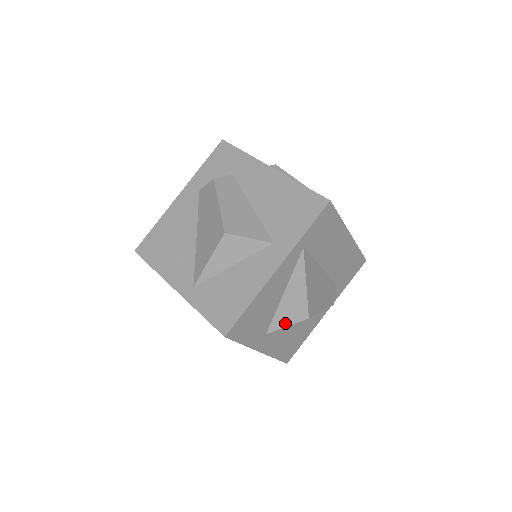
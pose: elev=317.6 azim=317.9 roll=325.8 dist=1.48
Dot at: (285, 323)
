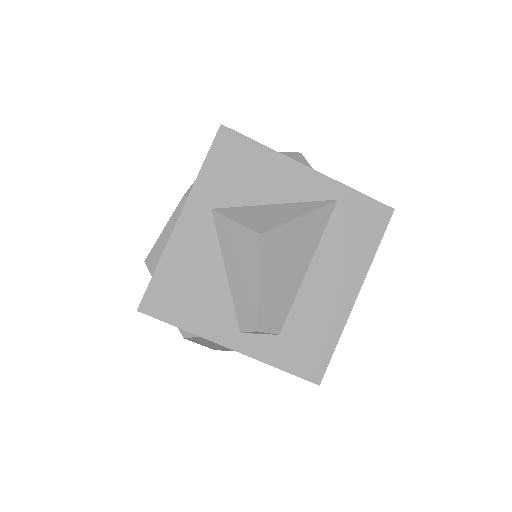
Dot at: (238, 218)
